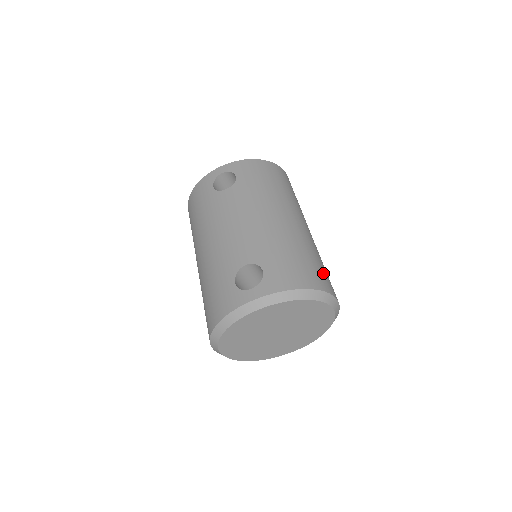
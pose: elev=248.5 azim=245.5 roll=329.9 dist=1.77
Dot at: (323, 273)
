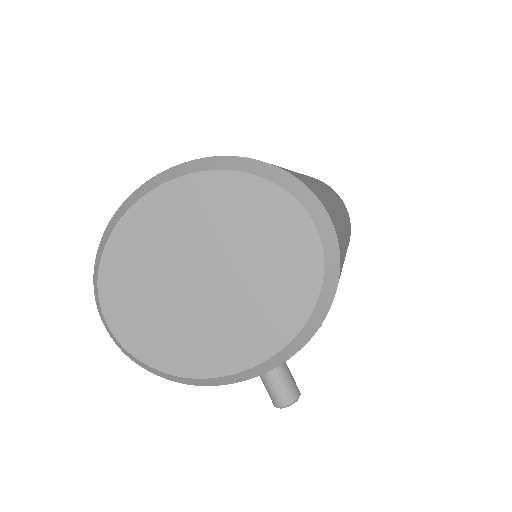
Dot at: (315, 189)
